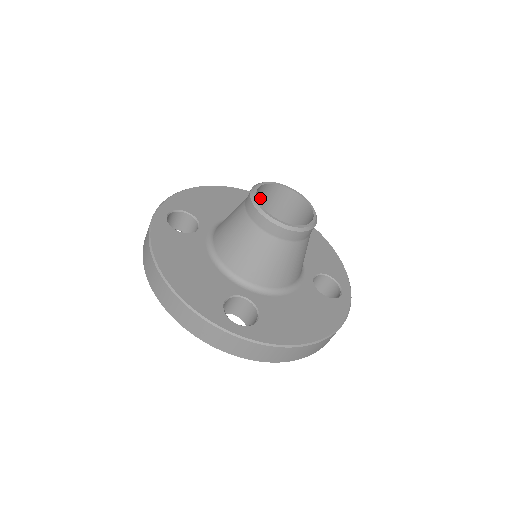
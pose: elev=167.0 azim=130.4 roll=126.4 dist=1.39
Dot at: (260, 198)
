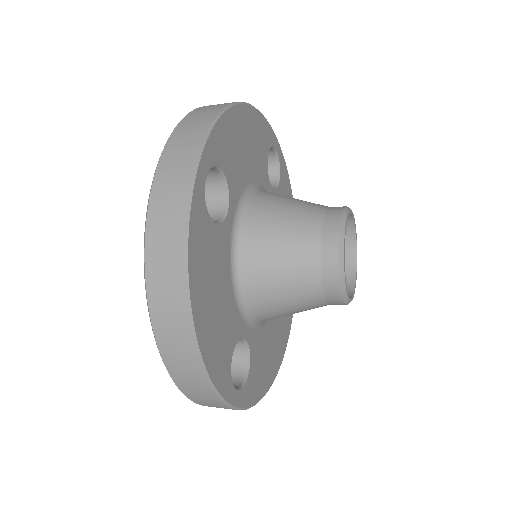
Dot at: occluded
